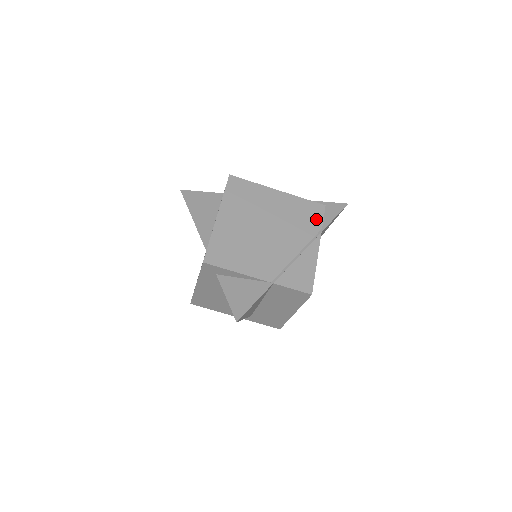
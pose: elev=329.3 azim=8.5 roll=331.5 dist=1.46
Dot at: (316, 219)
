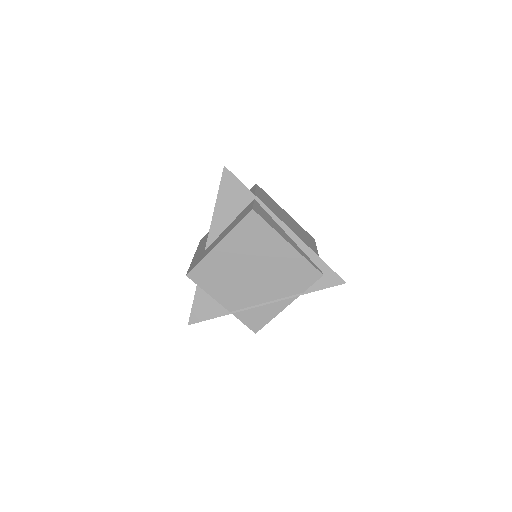
Dot at: (304, 283)
